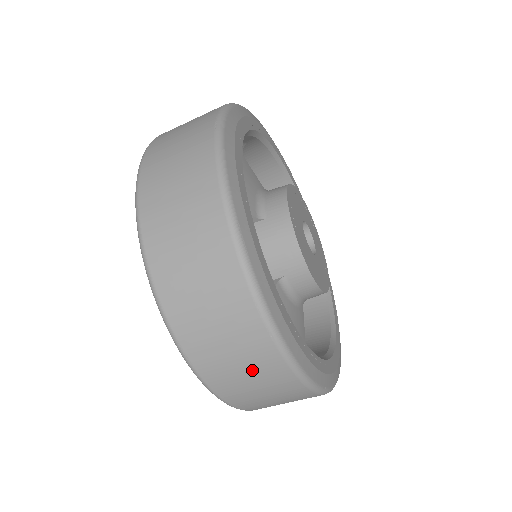
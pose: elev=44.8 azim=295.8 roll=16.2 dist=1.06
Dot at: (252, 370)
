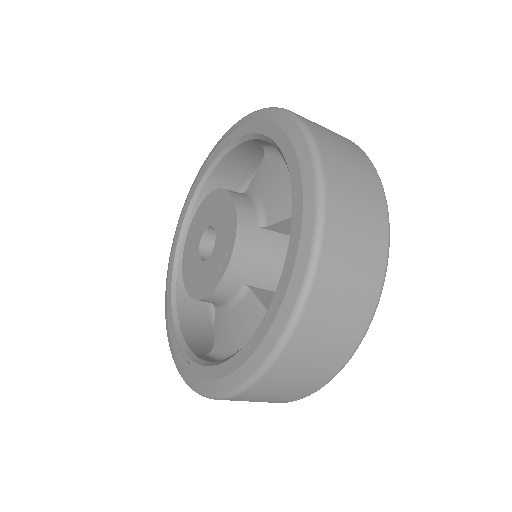
Dot at: occluded
